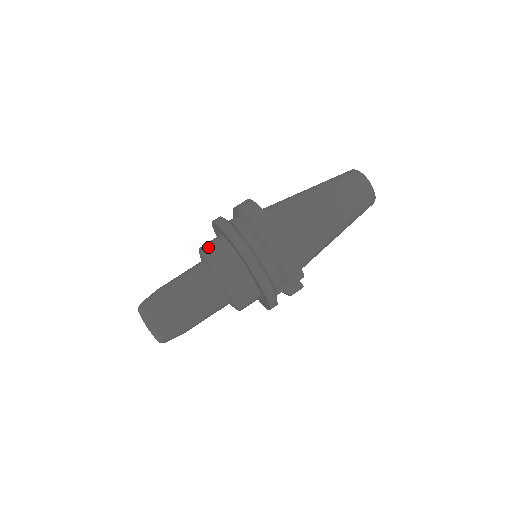
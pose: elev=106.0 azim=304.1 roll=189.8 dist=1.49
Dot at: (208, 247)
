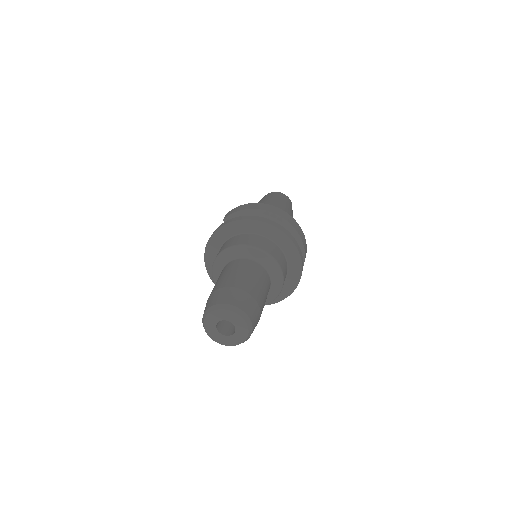
Dot at: (244, 241)
